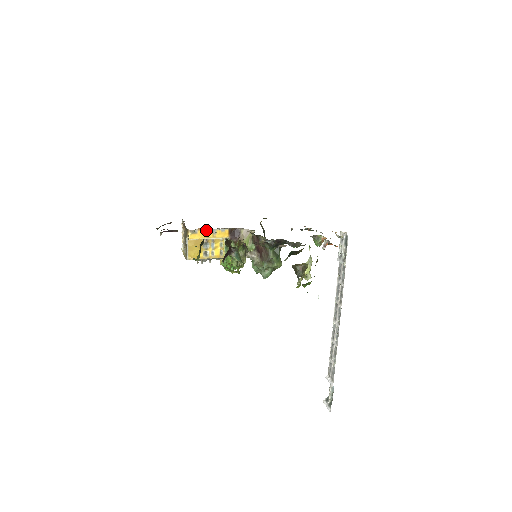
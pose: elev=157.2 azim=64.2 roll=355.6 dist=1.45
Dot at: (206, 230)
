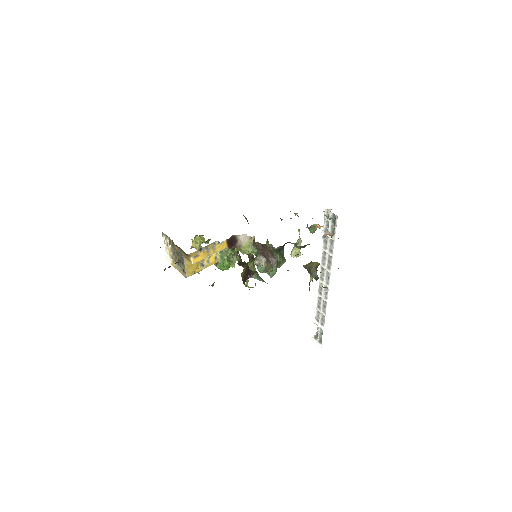
Dot at: (207, 249)
